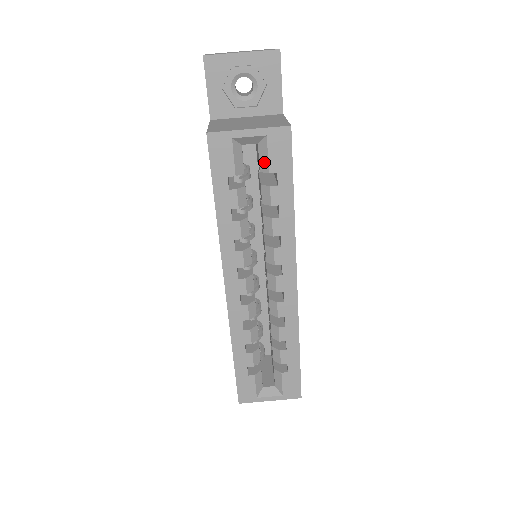
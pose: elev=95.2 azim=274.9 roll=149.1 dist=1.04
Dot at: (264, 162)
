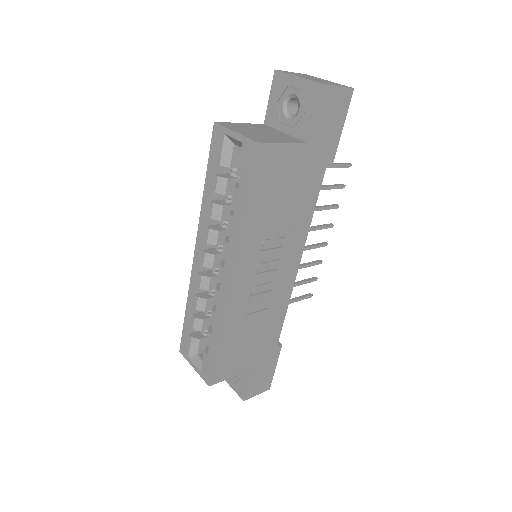
Dot at: (239, 165)
